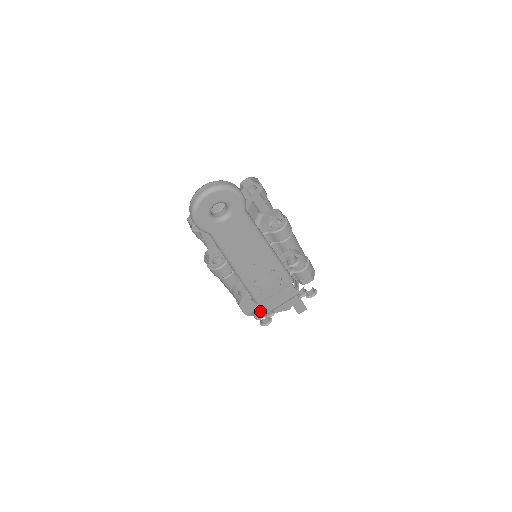
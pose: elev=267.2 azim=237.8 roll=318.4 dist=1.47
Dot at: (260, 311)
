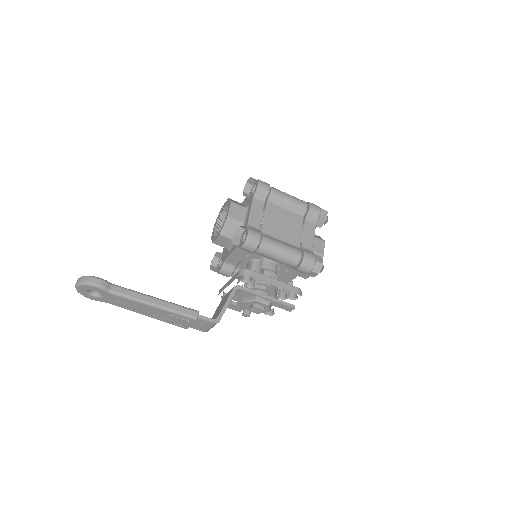
Dot at: (245, 311)
